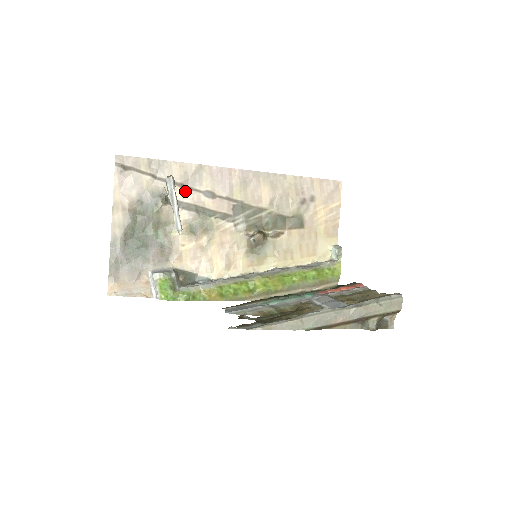
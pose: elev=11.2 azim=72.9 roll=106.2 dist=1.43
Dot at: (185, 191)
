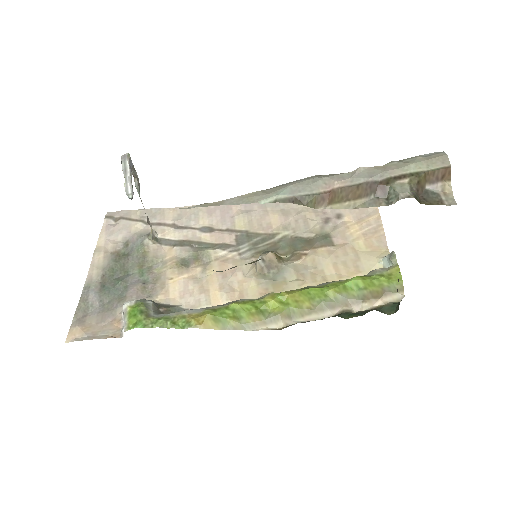
Dot at: (178, 230)
